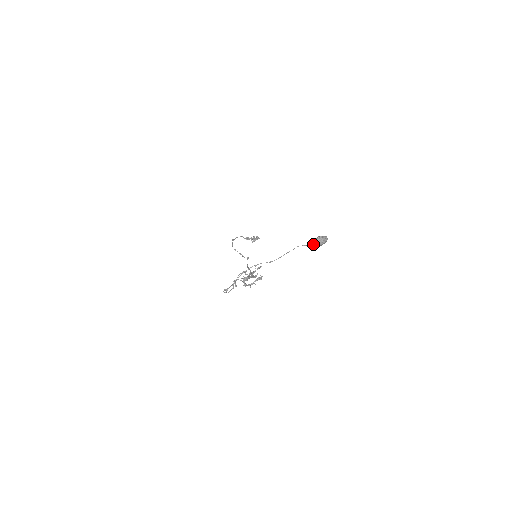
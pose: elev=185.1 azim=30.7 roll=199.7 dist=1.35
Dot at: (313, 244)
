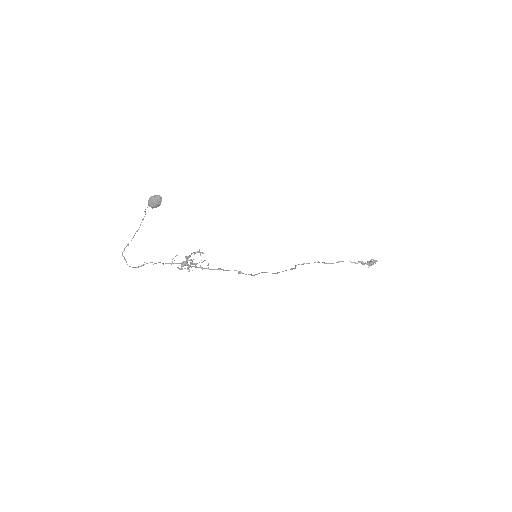
Dot at: (148, 205)
